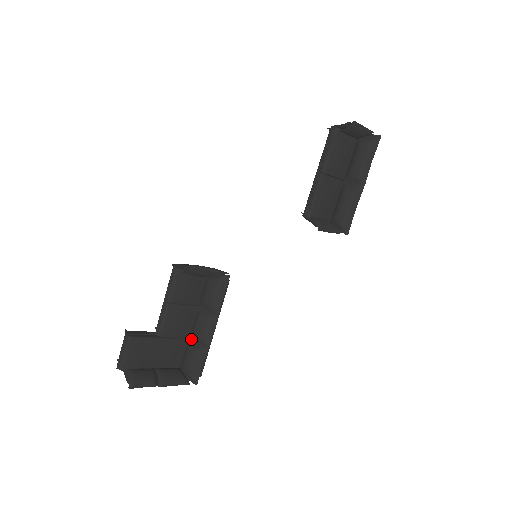
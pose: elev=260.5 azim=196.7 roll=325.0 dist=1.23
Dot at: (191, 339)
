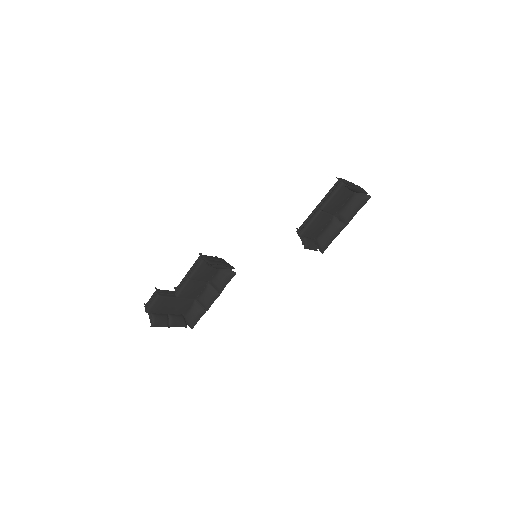
Dot at: (196, 300)
